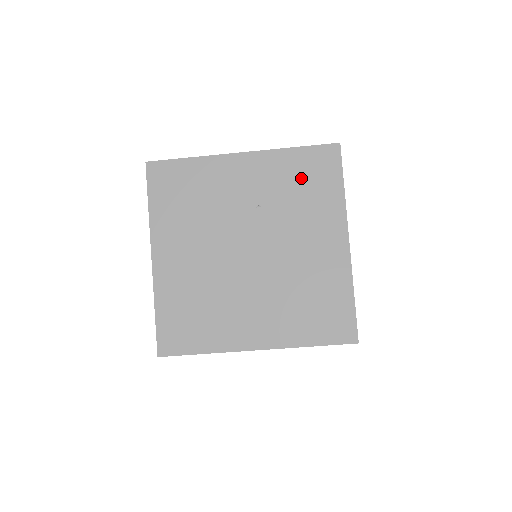
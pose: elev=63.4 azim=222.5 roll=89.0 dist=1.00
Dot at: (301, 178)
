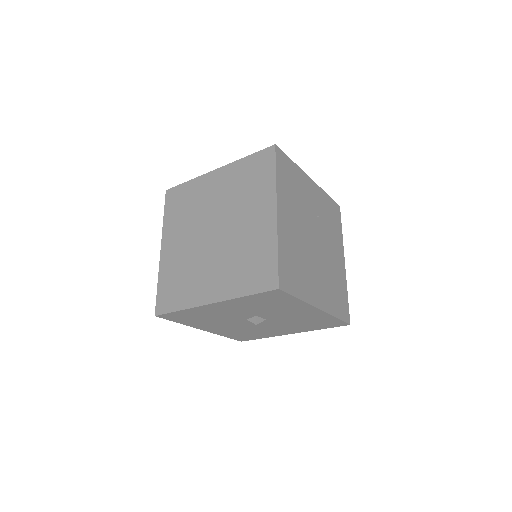
Dot at: (330, 213)
